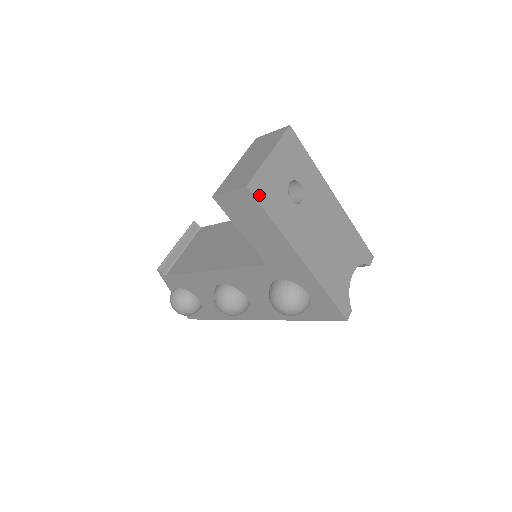
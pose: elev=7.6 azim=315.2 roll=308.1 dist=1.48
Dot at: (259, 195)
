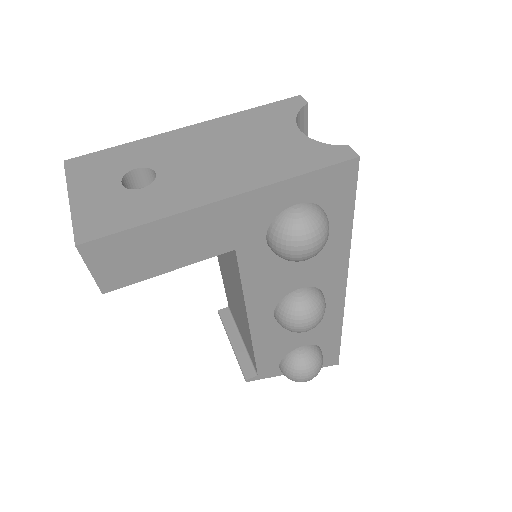
Dot at: (99, 232)
